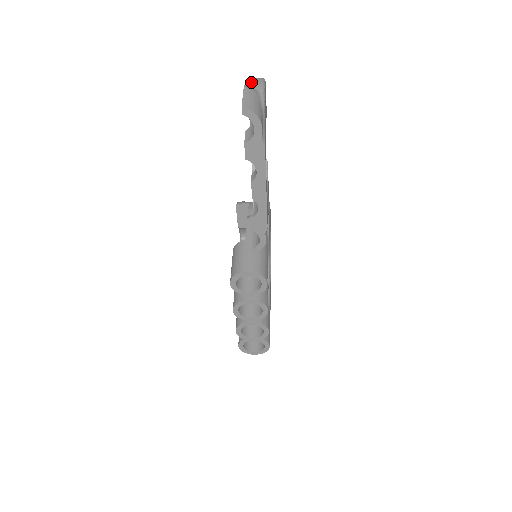
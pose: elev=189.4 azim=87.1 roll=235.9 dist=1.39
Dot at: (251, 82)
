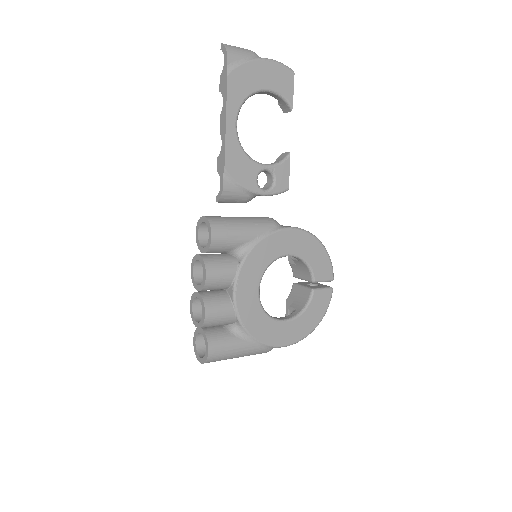
Dot at: occluded
